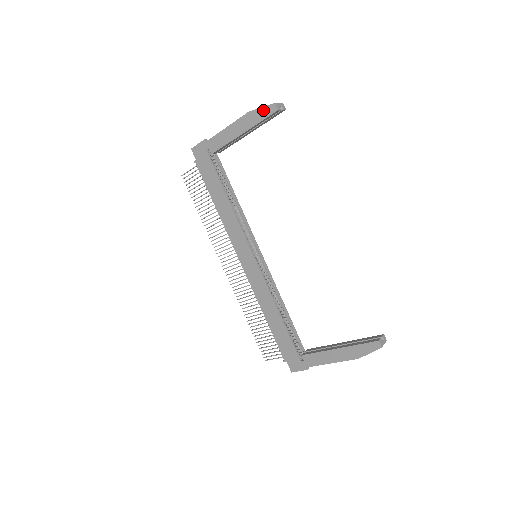
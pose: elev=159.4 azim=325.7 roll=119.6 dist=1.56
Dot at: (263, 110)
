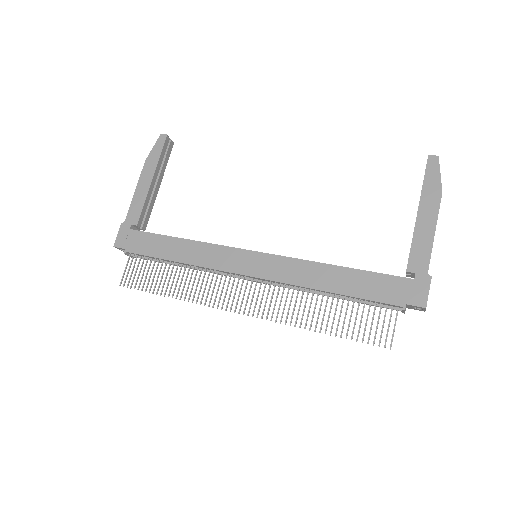
Dot at: (156, 147)
